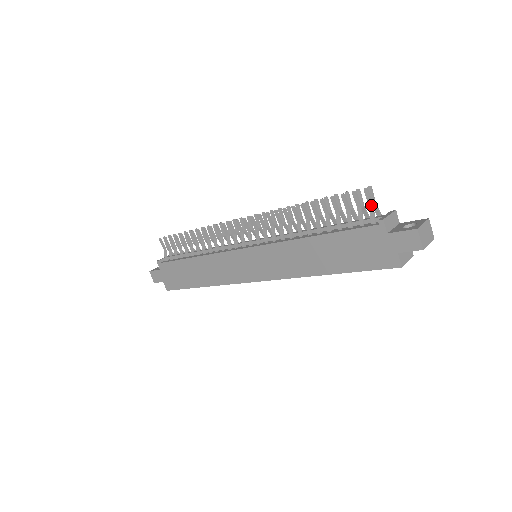
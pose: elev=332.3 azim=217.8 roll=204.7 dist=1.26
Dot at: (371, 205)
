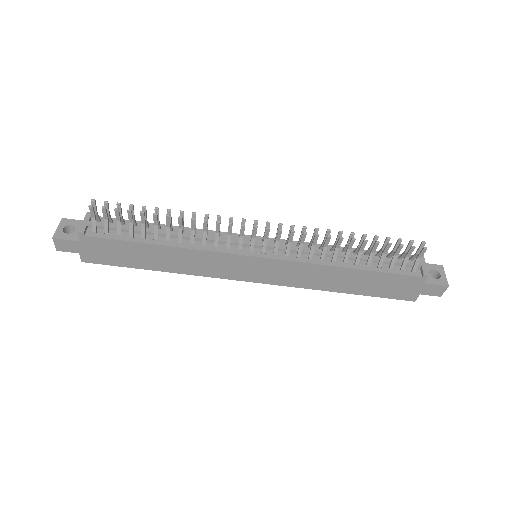
Dot at: (420, 258)
